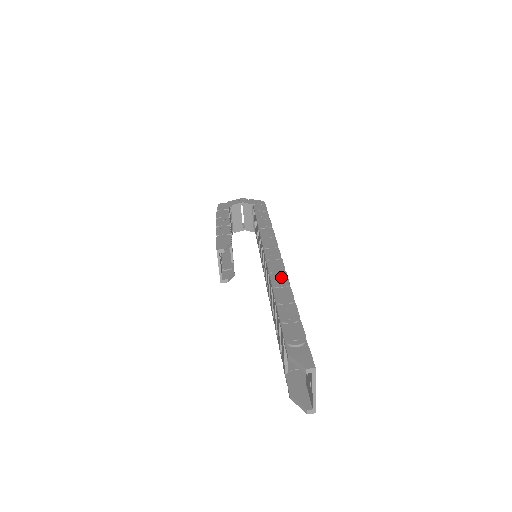
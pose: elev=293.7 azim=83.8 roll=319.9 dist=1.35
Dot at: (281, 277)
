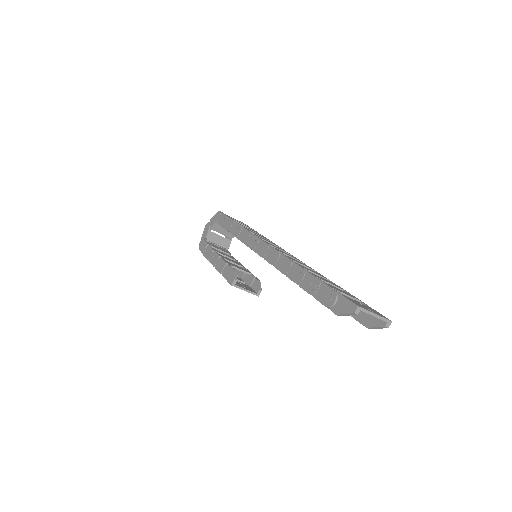
Dot at: (282, 261)
